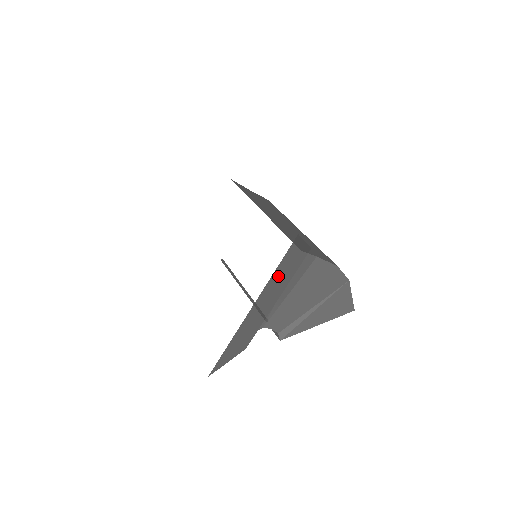
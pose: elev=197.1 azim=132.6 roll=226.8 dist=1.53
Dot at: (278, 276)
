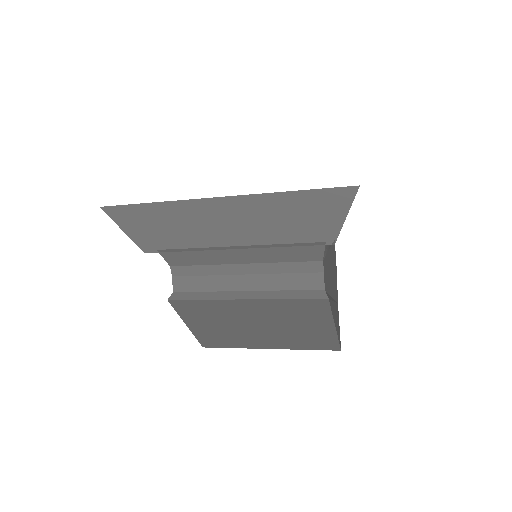
Dot at: occluded
